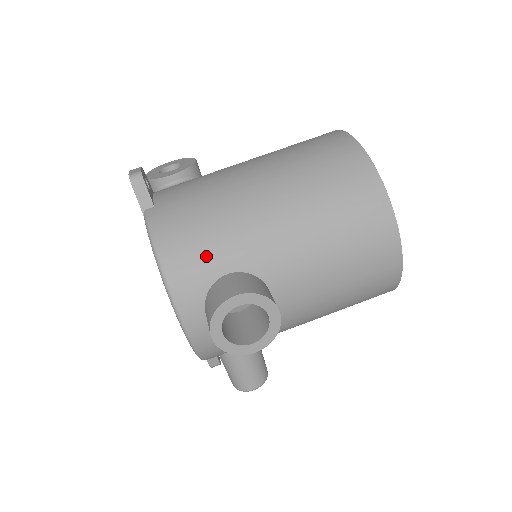
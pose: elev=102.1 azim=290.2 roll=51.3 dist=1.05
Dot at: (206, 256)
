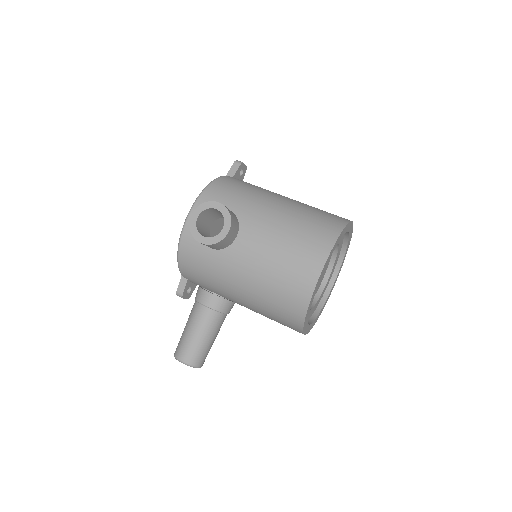
Dot at: (228, 197)
